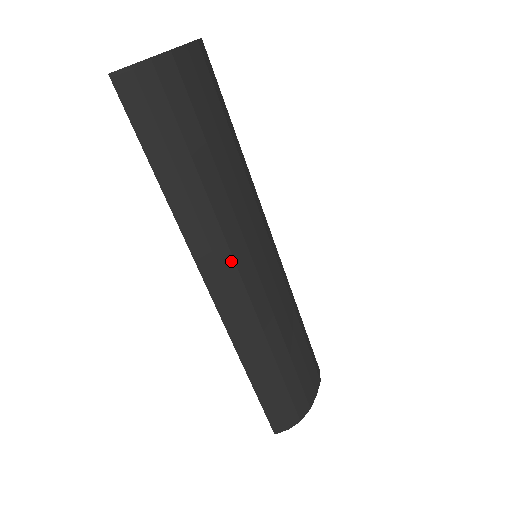
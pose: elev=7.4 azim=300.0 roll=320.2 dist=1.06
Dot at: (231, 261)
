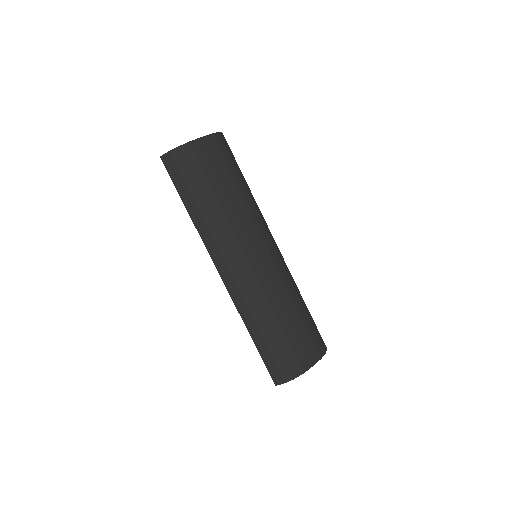
Dot at: (230, 255)
